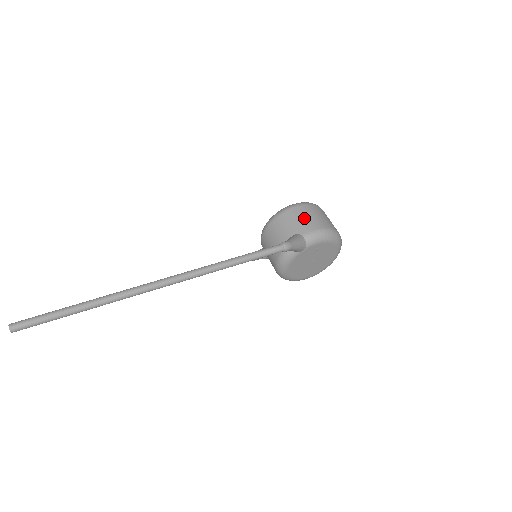
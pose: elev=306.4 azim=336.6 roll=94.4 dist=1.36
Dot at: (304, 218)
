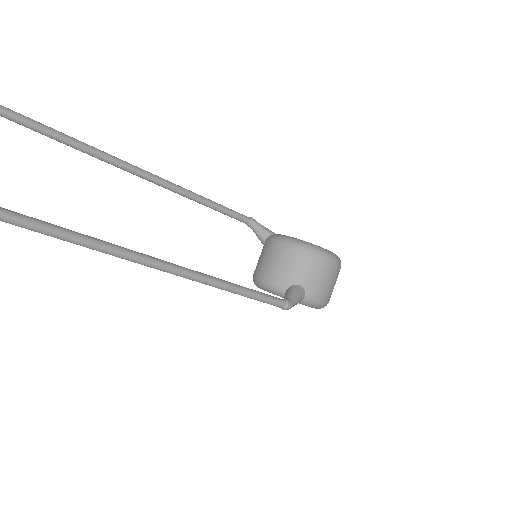
Dot at: (323, 279)
